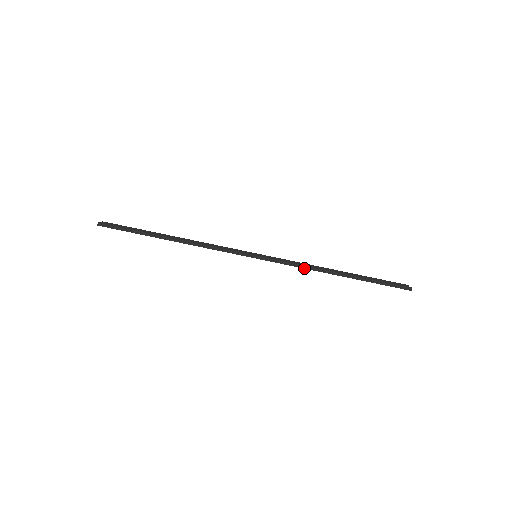
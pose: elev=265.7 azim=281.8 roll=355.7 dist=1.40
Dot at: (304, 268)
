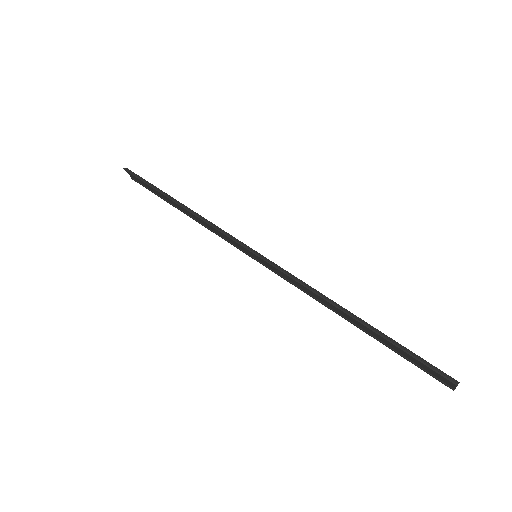
Dot at: (305, 286)
